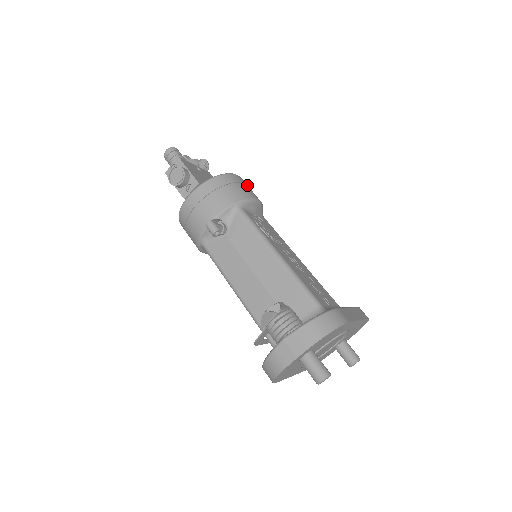
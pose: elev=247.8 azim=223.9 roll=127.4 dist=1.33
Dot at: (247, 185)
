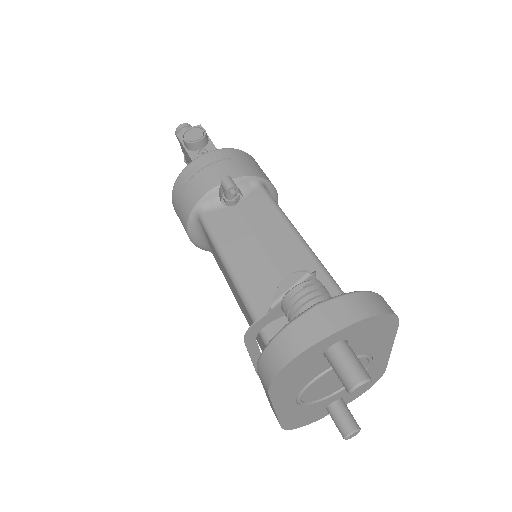
Dot at: occluded
